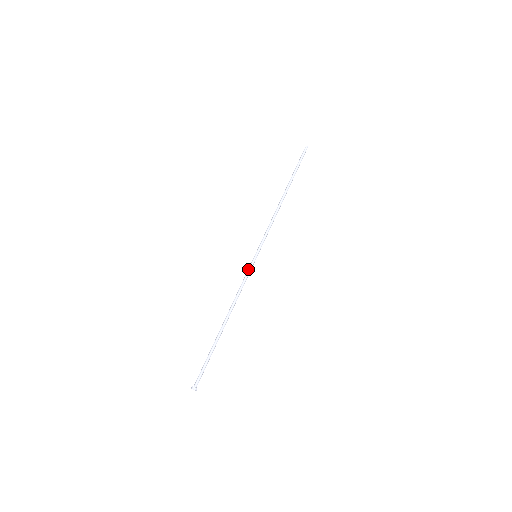
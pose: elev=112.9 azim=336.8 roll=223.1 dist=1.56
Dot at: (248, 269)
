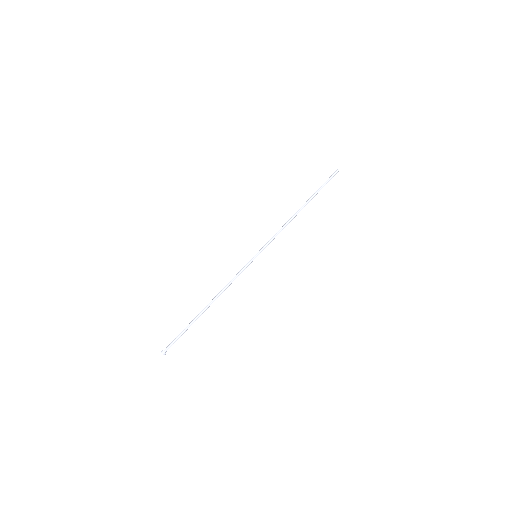
Dot at: (245, 266)
